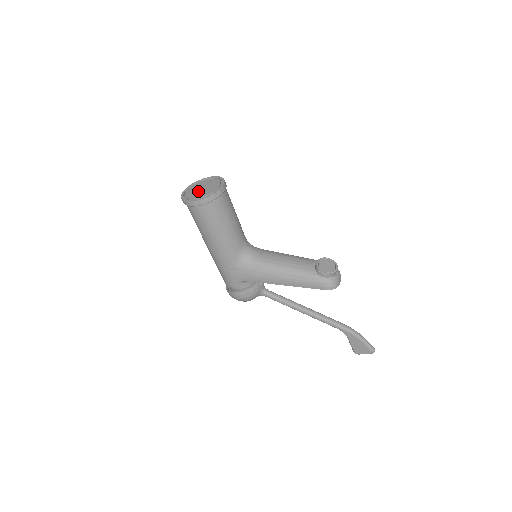
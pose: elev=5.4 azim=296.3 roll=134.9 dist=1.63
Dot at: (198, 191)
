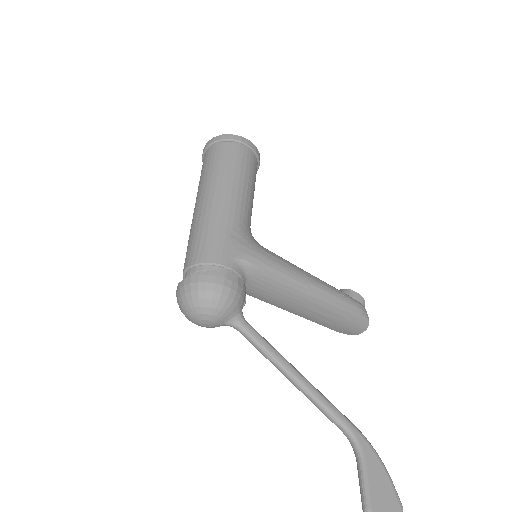
Dot at: occluded
